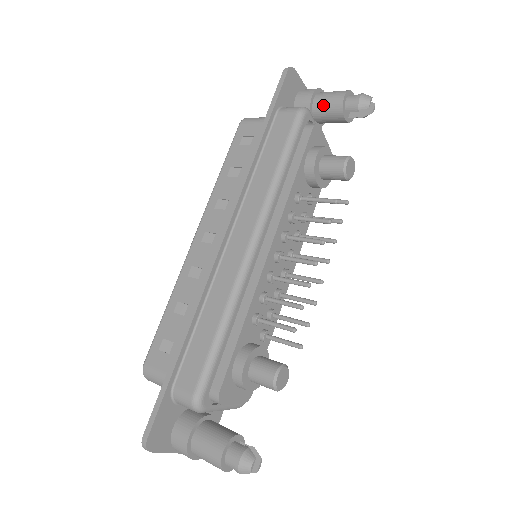
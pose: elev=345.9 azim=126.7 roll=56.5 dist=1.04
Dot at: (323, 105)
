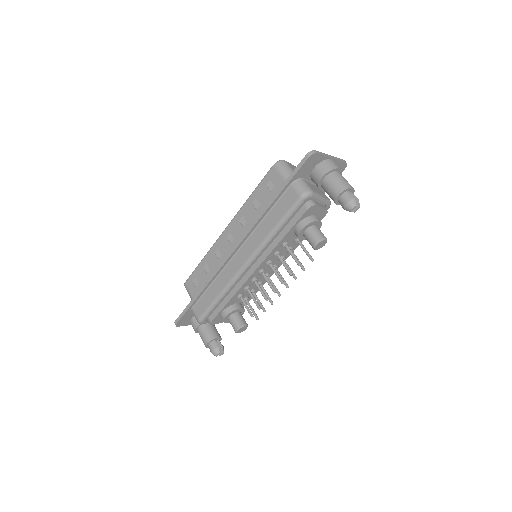
Dot at: (326, 188)
